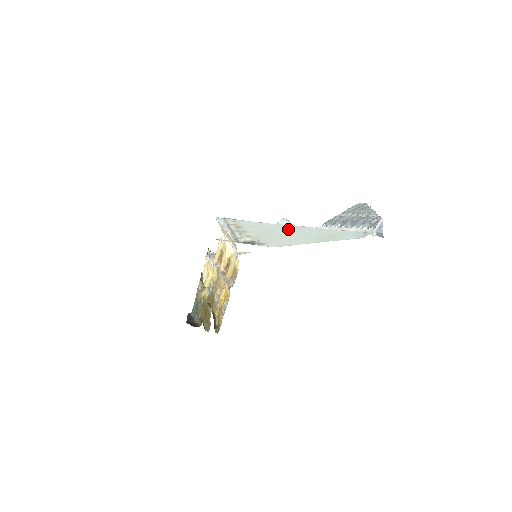
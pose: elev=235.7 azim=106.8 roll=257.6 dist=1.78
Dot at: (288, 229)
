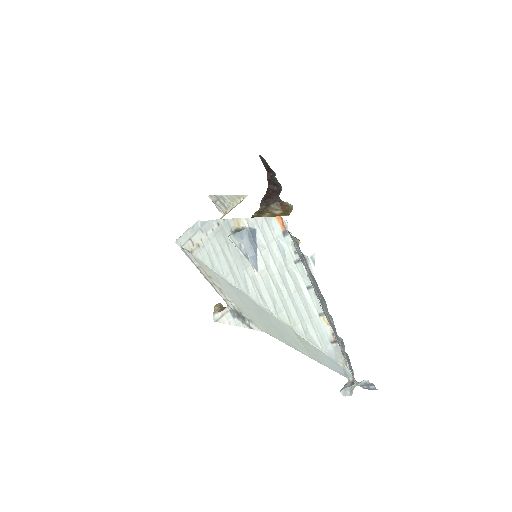
Dot at: (254, 307)
